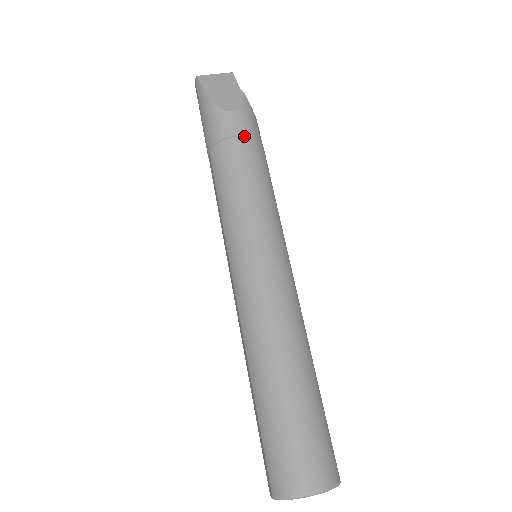
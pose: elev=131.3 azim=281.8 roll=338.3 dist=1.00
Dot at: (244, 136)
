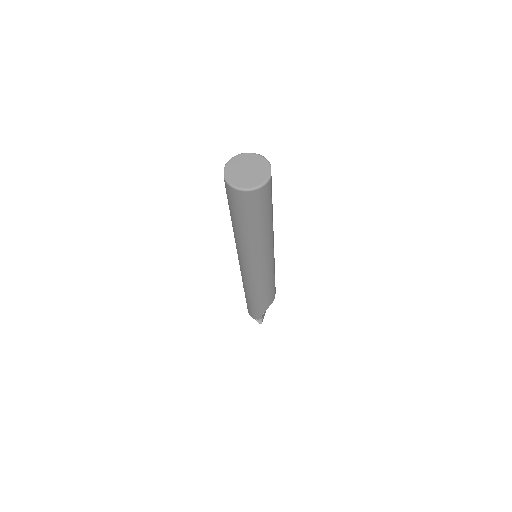
Dot at: occluded
